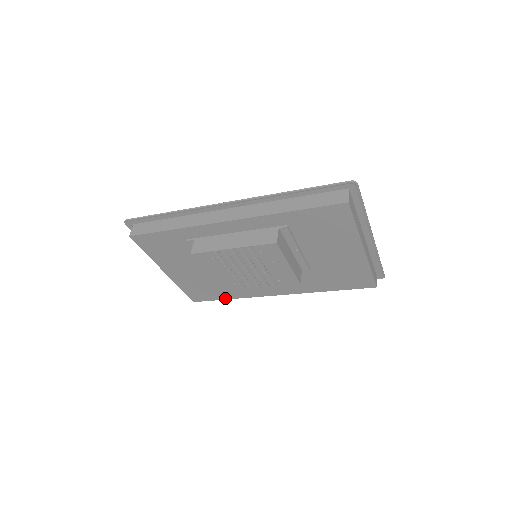
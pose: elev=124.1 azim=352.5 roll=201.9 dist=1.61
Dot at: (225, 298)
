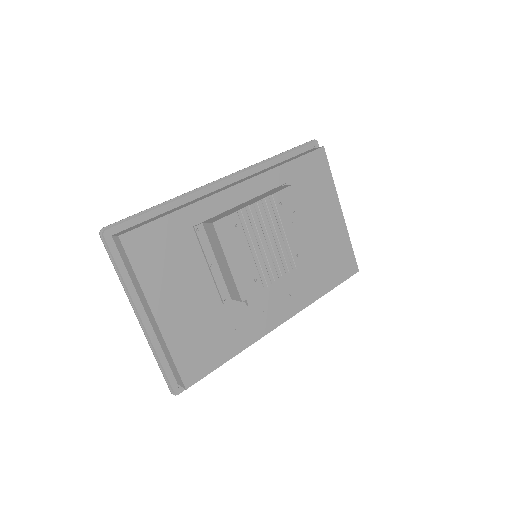
Dot at: (228, 357)
